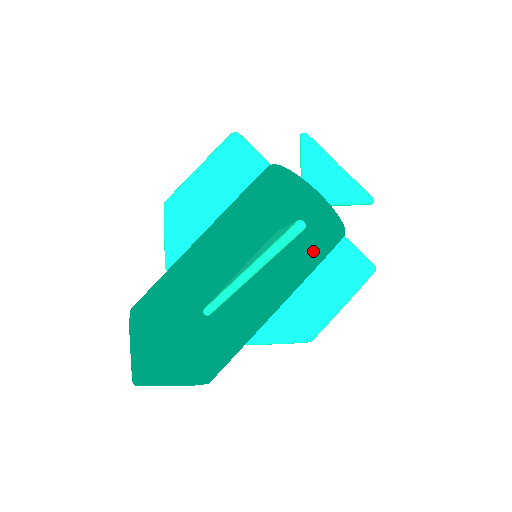
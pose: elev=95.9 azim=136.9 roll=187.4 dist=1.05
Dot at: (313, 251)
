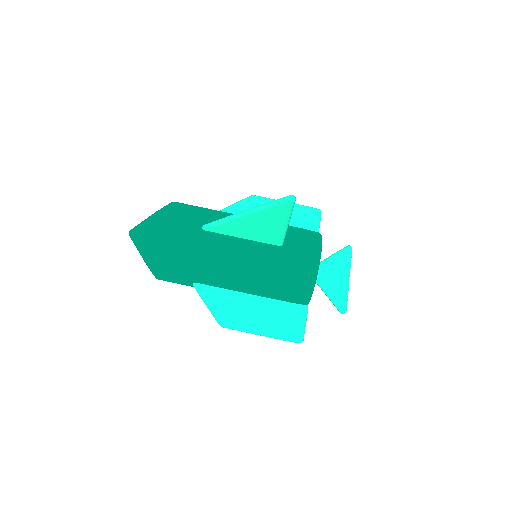
Dot at: (283, 274)
